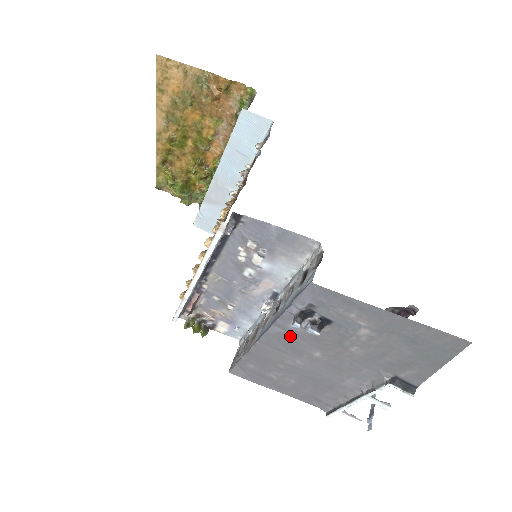
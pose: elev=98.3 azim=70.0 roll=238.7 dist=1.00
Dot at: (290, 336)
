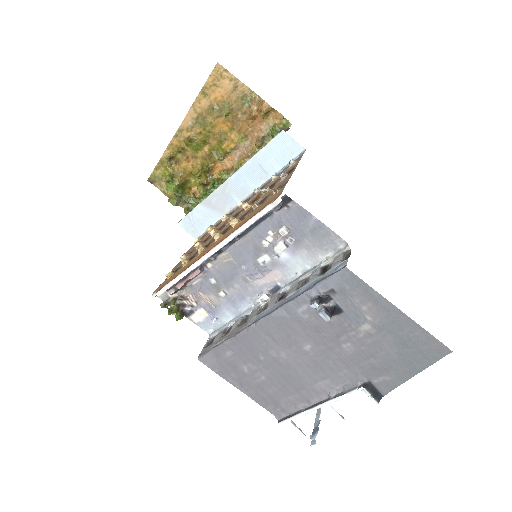
Dot at: (292, 322)
